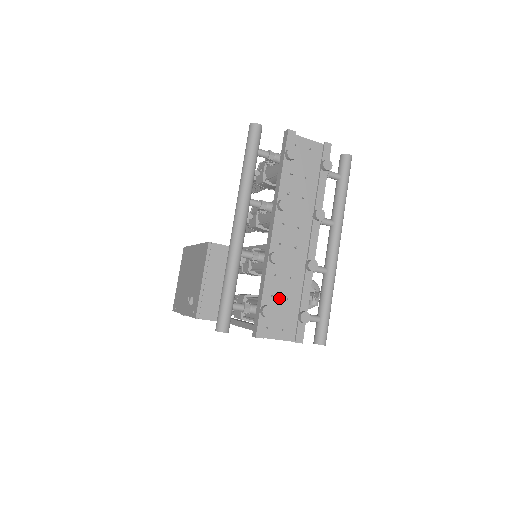
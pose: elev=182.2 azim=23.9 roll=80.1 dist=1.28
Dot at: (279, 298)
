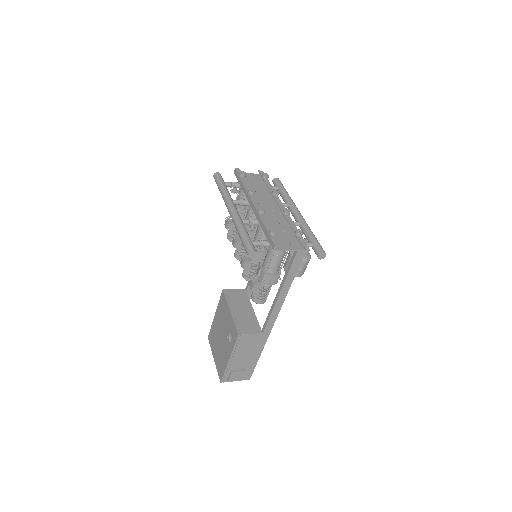
Dot at: (278, 232)
